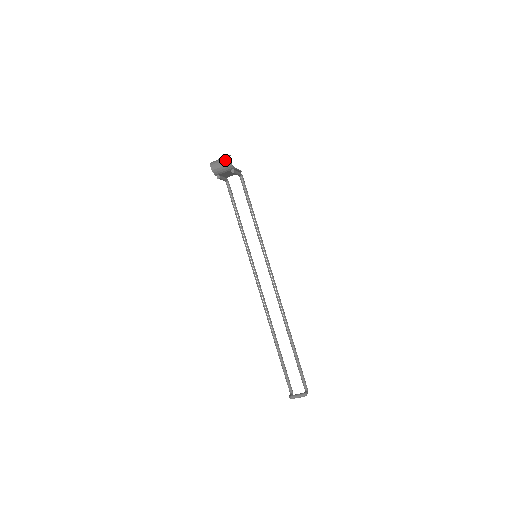
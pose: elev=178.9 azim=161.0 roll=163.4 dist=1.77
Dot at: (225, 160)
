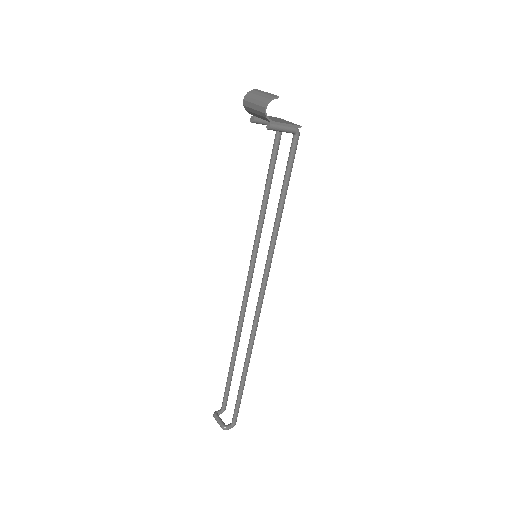
Dot at: (261, 102)
